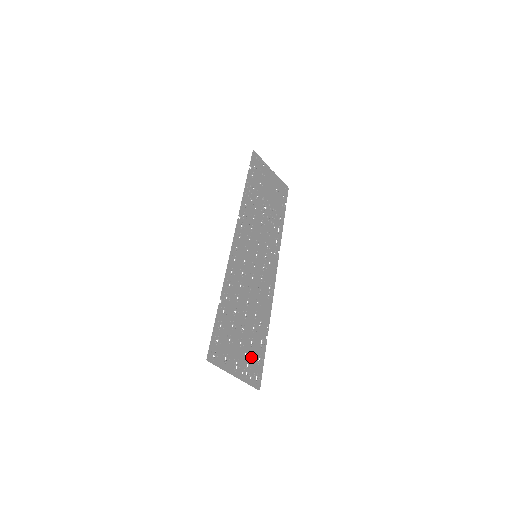
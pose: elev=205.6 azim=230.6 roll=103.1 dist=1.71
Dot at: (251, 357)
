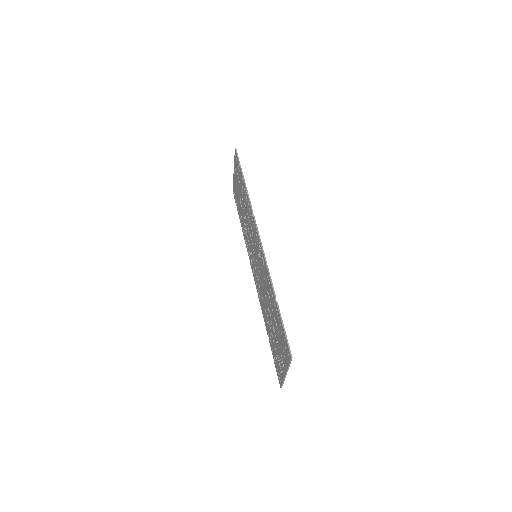
Dot at: occluded
